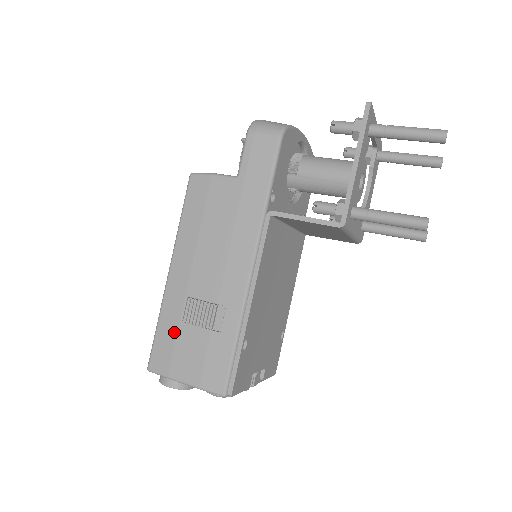
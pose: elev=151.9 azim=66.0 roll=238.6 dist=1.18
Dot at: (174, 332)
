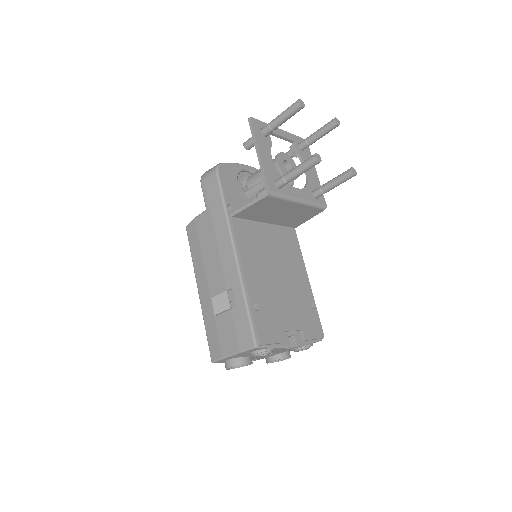
Dot at: (214, 326)
